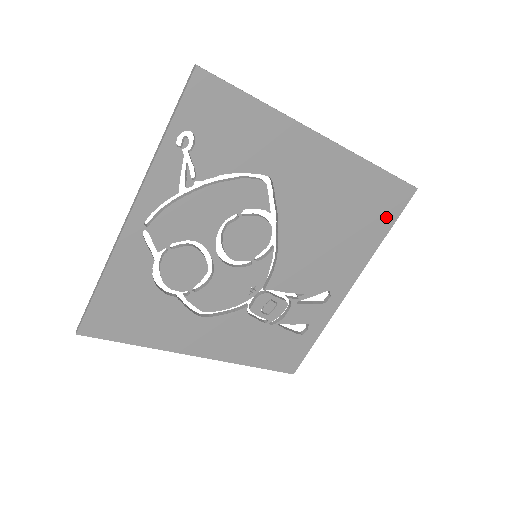
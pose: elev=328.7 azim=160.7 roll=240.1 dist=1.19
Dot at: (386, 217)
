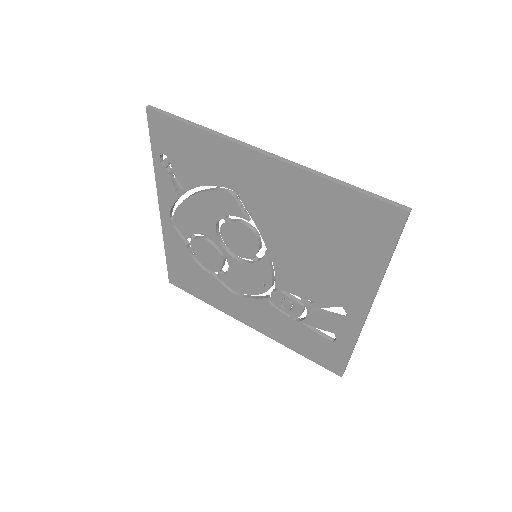
Dot at: (378, 241)
